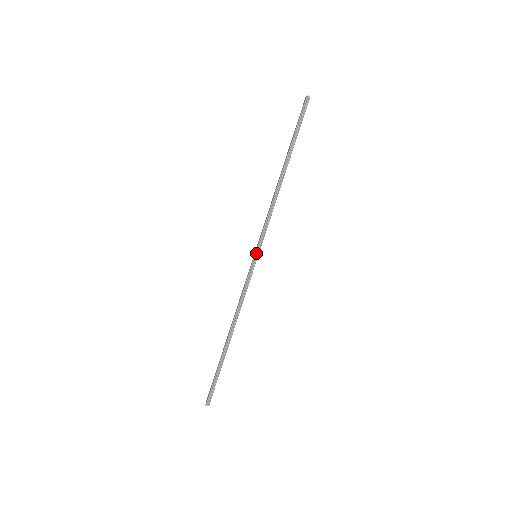
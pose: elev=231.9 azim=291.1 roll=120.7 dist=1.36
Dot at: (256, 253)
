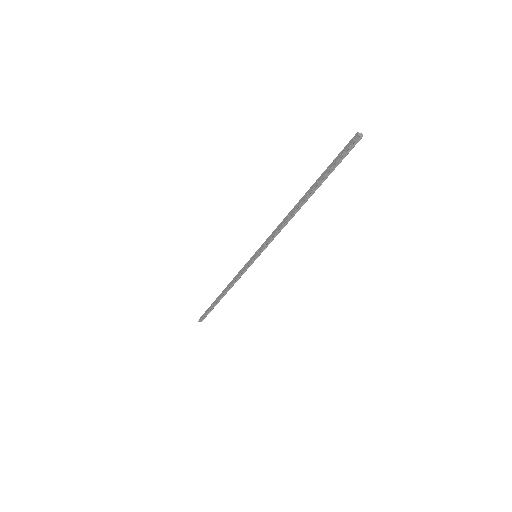
Dot at: (256, 256)
